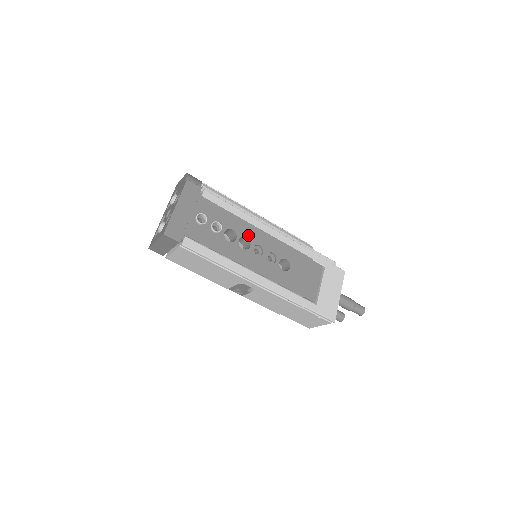
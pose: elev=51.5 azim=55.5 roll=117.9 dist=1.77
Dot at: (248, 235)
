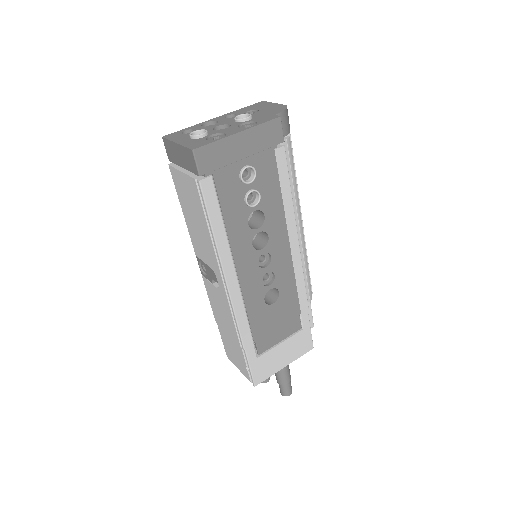
Dot at: (272, 236)
